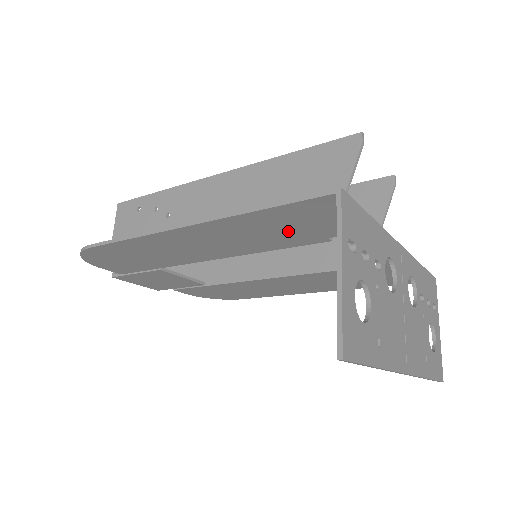
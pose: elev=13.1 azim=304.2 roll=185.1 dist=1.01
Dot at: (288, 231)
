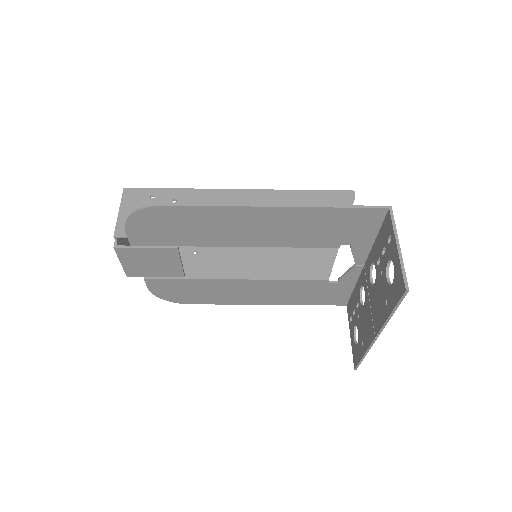
Dot at: (327, 231)
